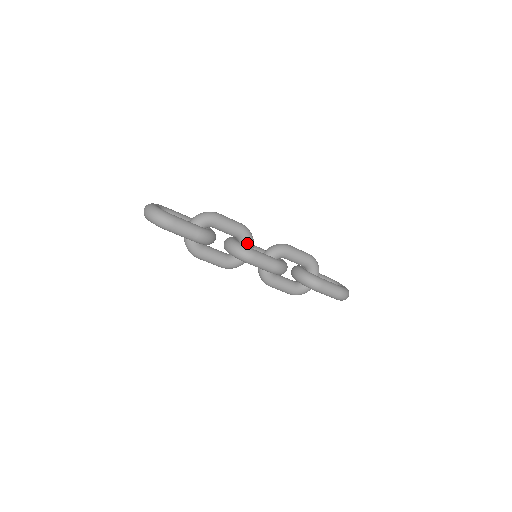
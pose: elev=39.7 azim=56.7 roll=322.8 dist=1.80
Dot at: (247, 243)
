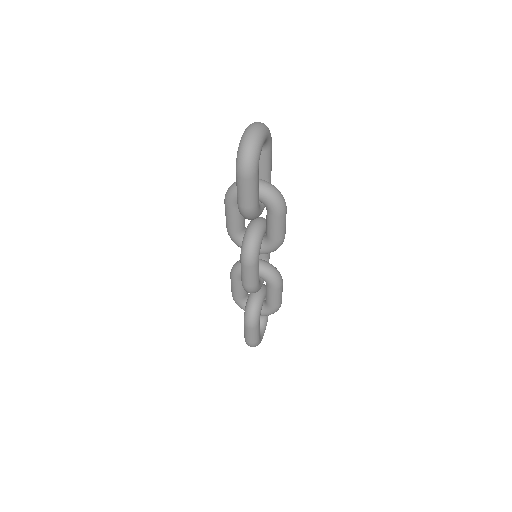
Dot at: (265, 249)
